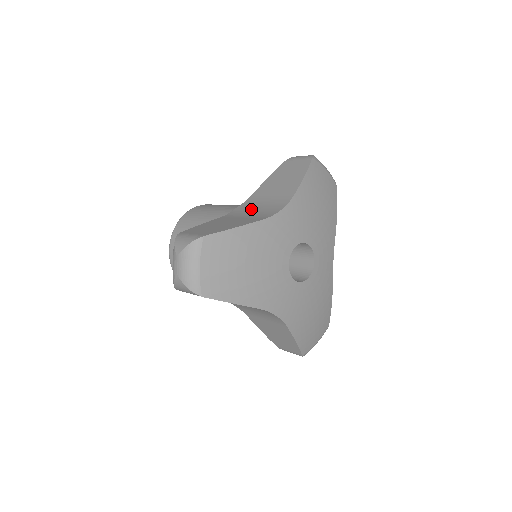
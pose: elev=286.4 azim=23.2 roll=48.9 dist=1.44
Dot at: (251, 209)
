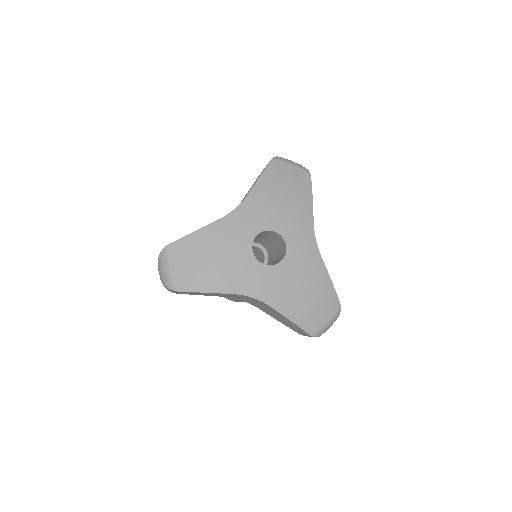
Dot at: occluded
